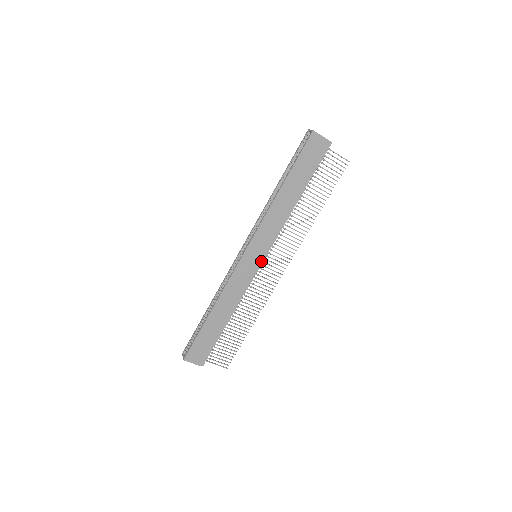
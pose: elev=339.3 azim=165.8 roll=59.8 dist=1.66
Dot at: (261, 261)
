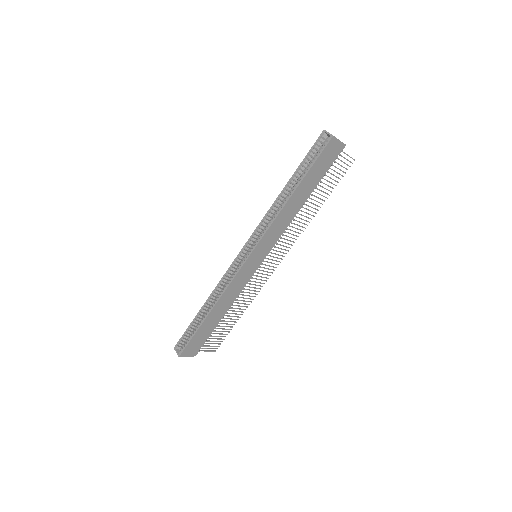
Dot at: (261, 261)
